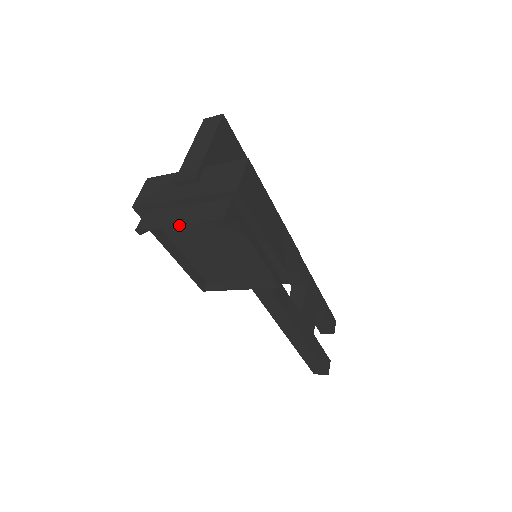
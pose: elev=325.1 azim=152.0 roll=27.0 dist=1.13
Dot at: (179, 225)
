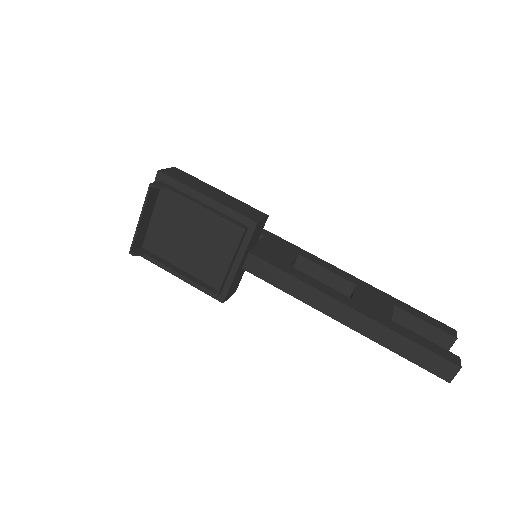
Dot at: (140, 219)
